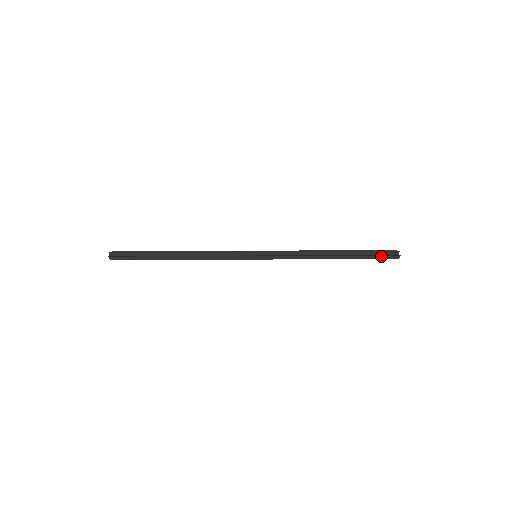
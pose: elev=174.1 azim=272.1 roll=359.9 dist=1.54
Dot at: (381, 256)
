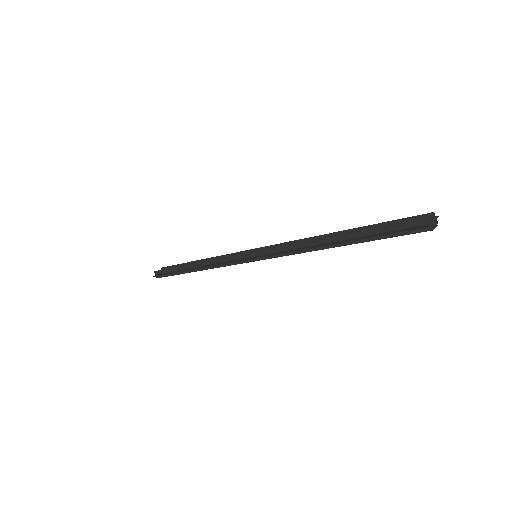
Dot at: (399, 232)
